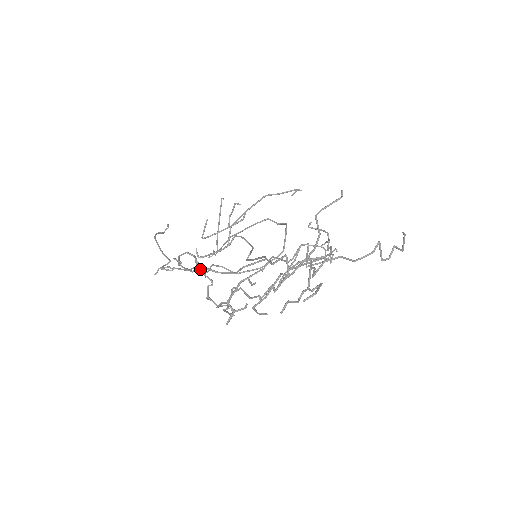
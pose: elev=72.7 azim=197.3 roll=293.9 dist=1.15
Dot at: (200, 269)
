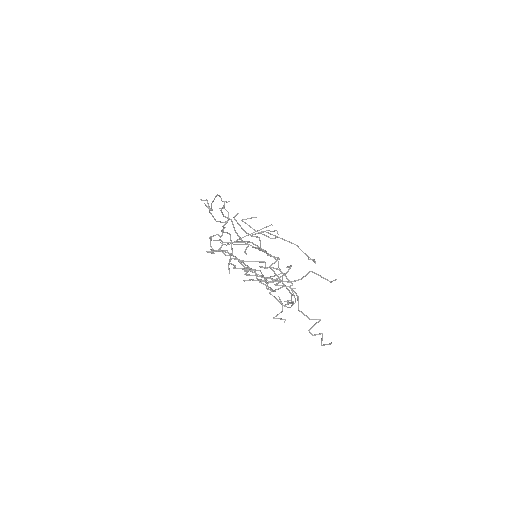
Dot at: occluded
